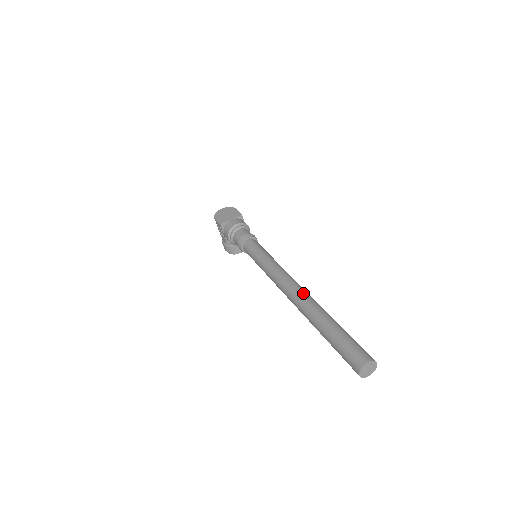
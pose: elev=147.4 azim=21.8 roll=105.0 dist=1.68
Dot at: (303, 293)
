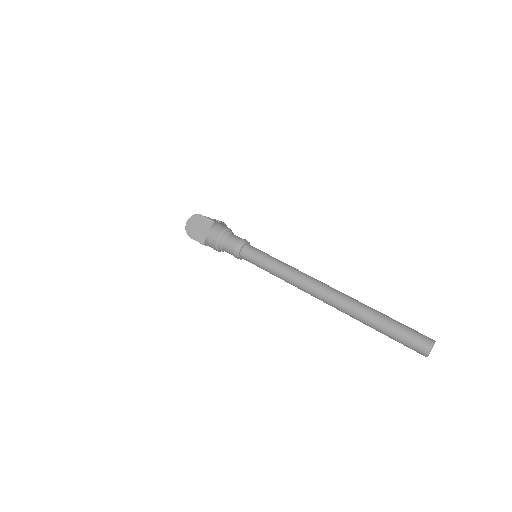
Dot at: (336, 297)
